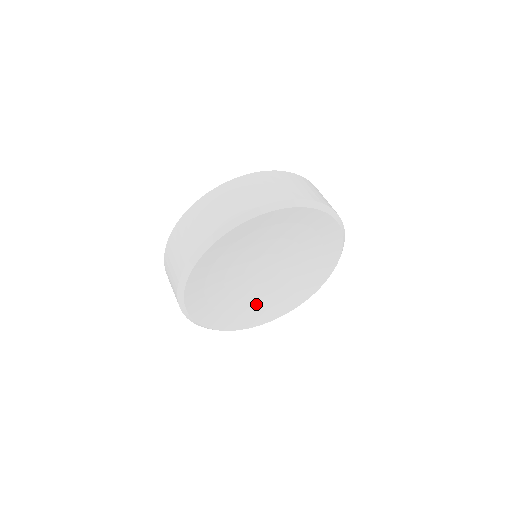
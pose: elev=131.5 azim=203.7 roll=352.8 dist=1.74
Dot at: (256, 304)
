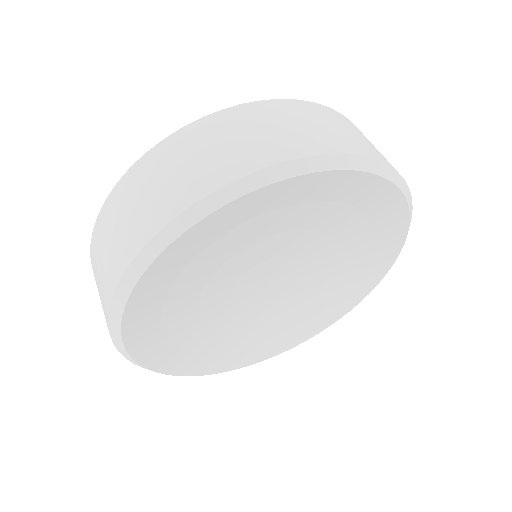
Dot at: (209, 336)
